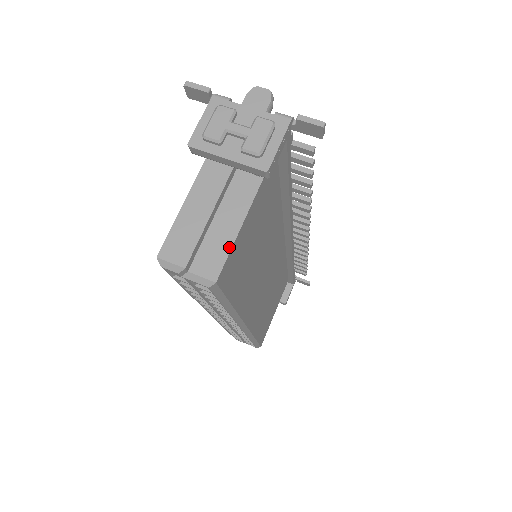
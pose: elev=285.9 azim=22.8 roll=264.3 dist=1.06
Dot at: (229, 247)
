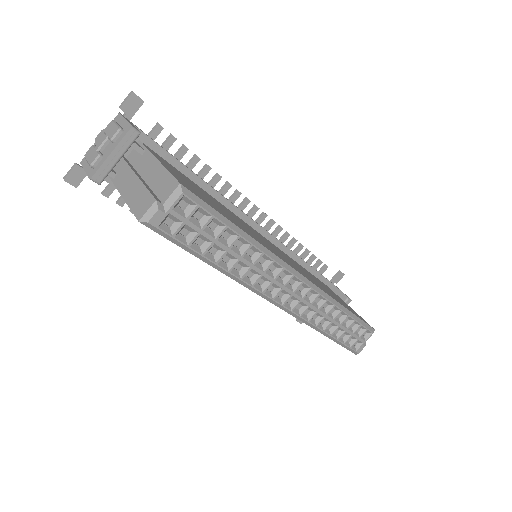
Dot at: (167, 173)
